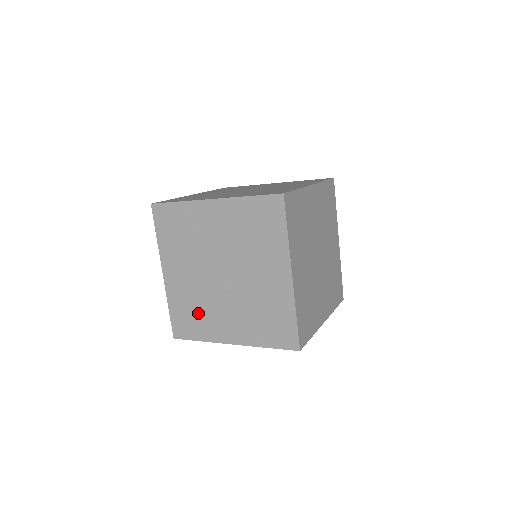
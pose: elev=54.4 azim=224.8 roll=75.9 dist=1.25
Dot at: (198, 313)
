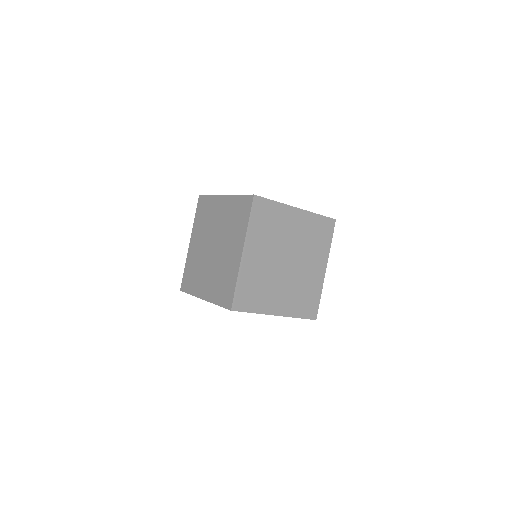
Dot at: (260, 289)
